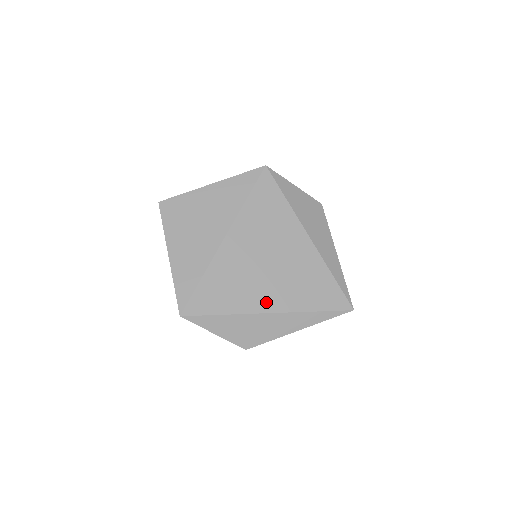
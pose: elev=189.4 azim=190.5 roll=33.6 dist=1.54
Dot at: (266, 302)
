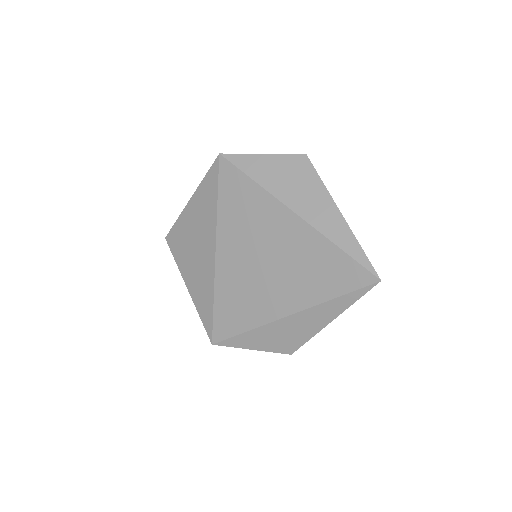
Dot at: (278, 306)
